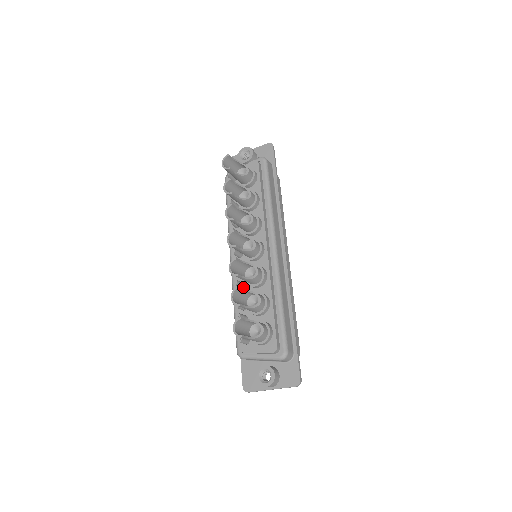
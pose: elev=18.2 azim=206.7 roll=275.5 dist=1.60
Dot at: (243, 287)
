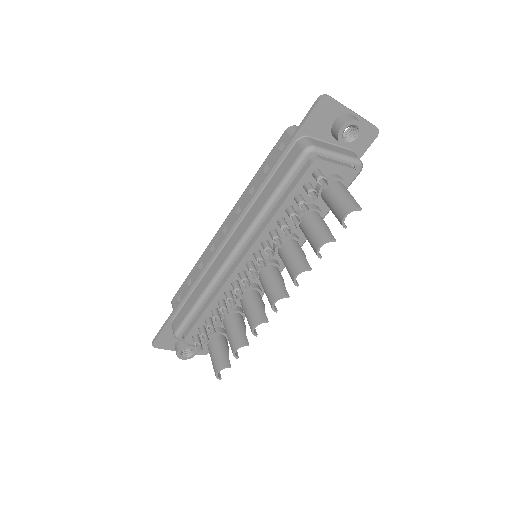
Dot at: occluded
